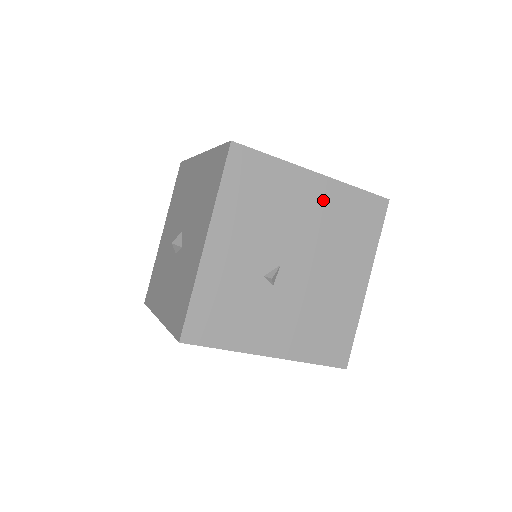
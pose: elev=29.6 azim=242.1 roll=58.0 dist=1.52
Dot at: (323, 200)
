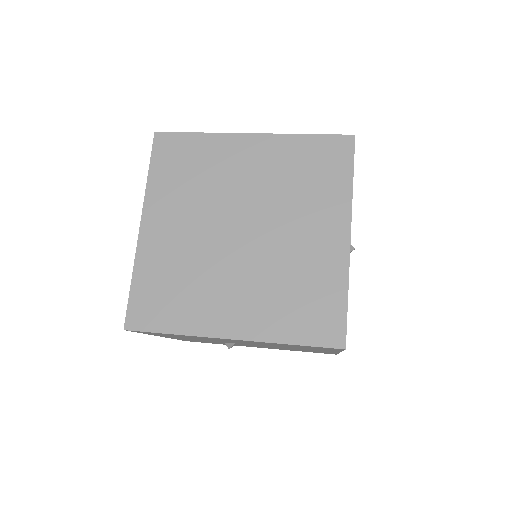
Dot at: (251, 342)
